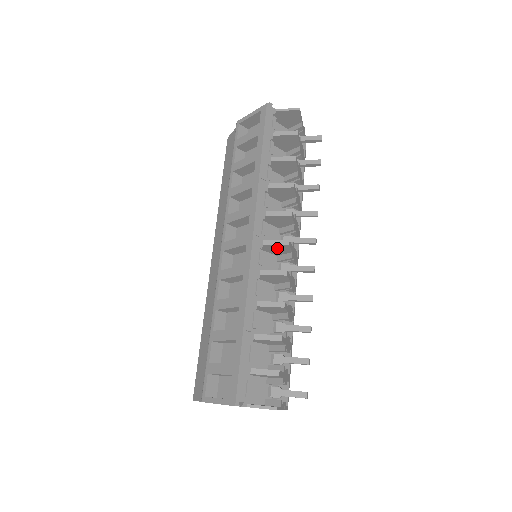
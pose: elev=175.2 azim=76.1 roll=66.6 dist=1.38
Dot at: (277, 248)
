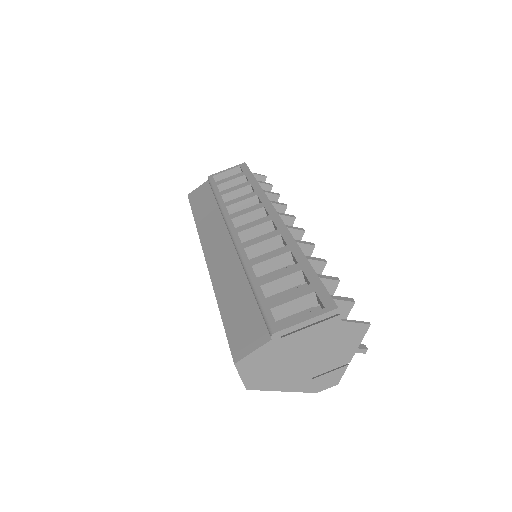
Dot at: occluded
